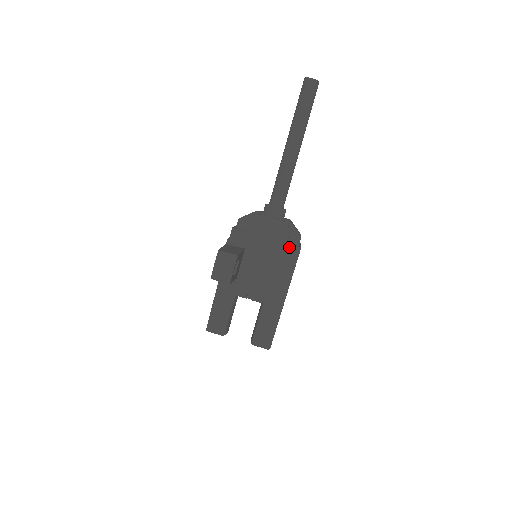
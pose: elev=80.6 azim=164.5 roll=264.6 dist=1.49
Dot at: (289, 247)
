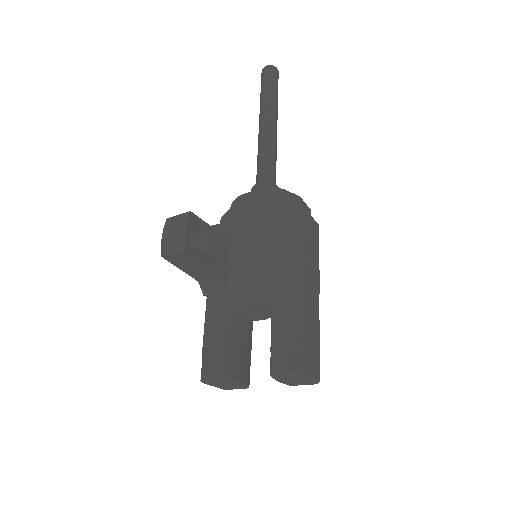
Dot at: (284, 210)
